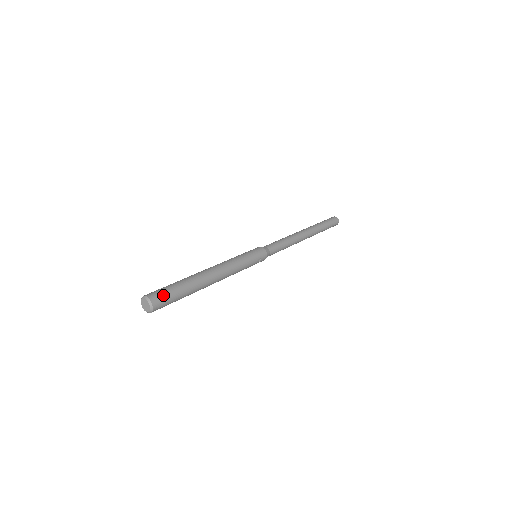
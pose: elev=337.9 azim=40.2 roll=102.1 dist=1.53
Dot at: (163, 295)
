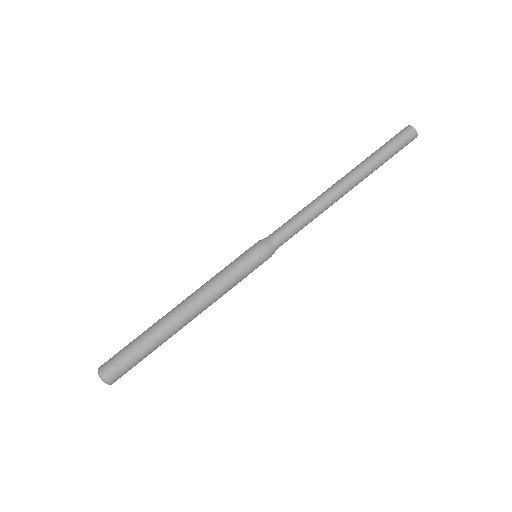
Dot at: (123, 372)
